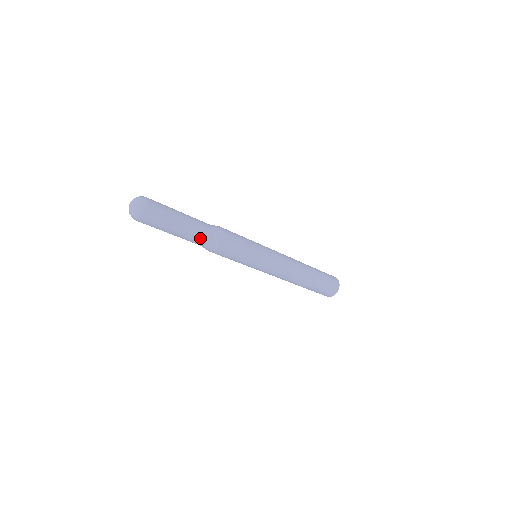
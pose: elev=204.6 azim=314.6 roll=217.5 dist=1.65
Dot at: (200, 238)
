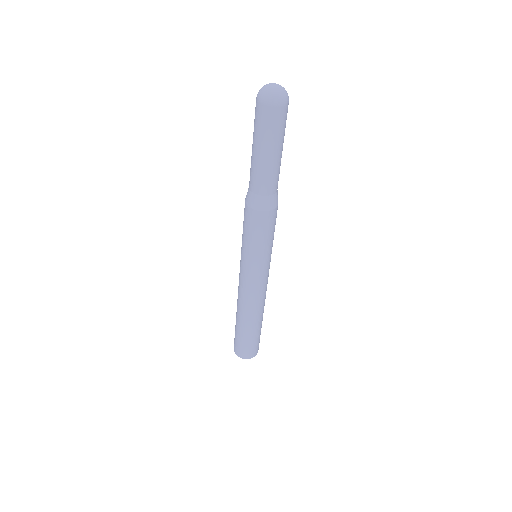
Dot at: (265, 185)
